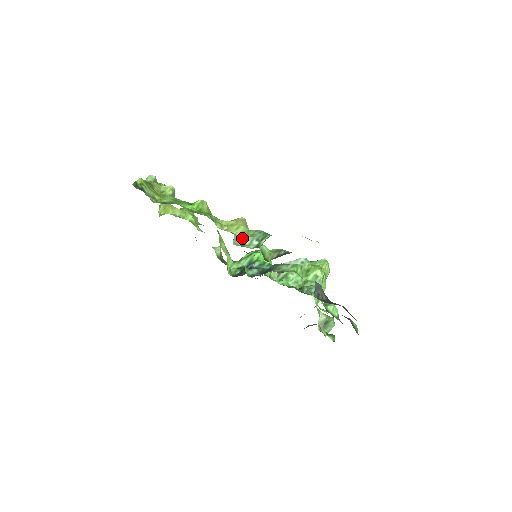
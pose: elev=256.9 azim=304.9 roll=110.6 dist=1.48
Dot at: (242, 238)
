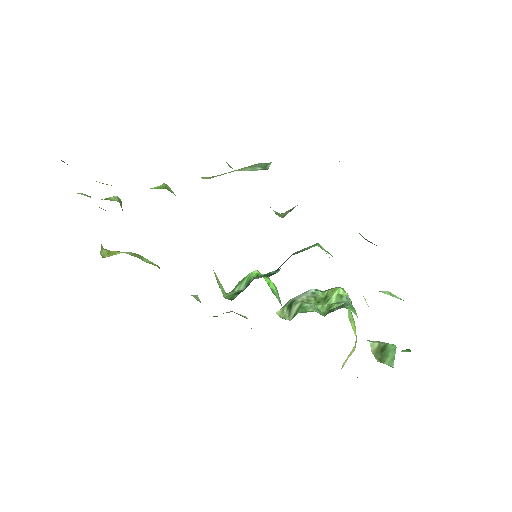
Dot at: (238, 170)
